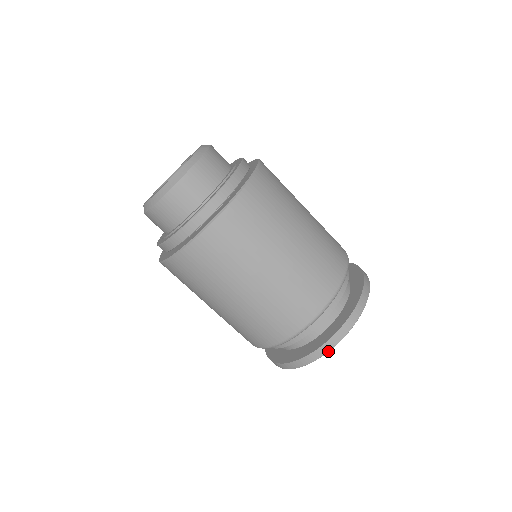
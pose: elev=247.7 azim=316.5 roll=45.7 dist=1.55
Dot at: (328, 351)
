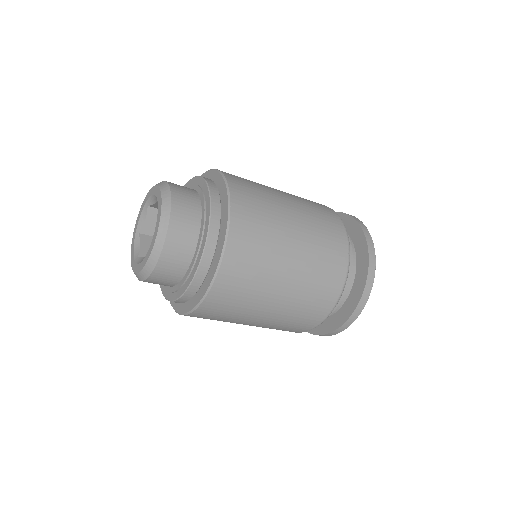
Dot at: occluded
